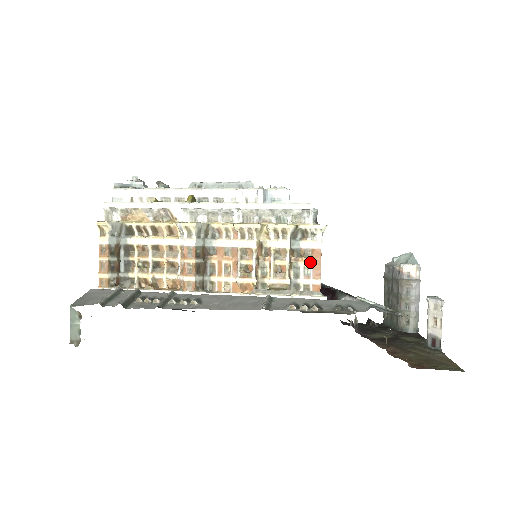
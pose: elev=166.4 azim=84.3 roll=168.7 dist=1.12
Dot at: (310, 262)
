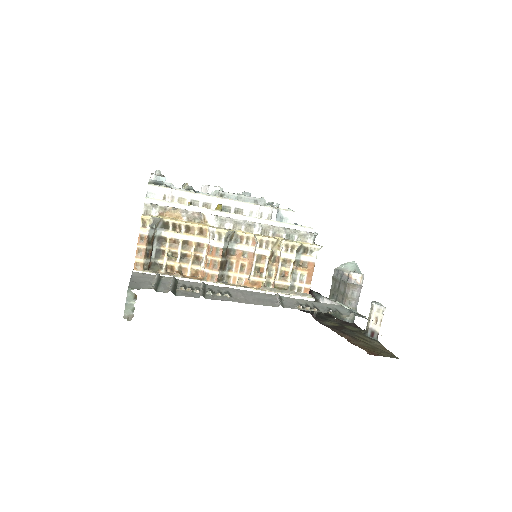
Dot at: (306, 271)
